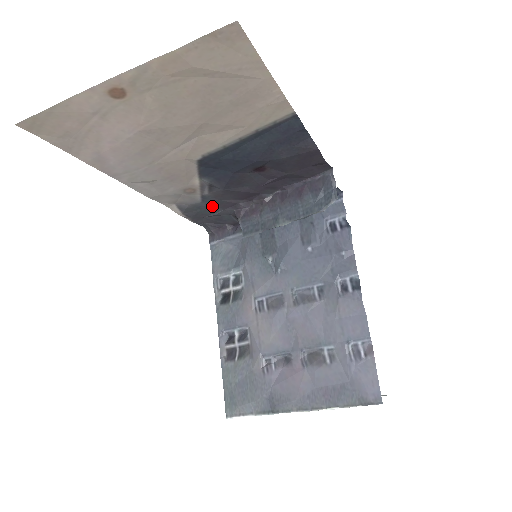
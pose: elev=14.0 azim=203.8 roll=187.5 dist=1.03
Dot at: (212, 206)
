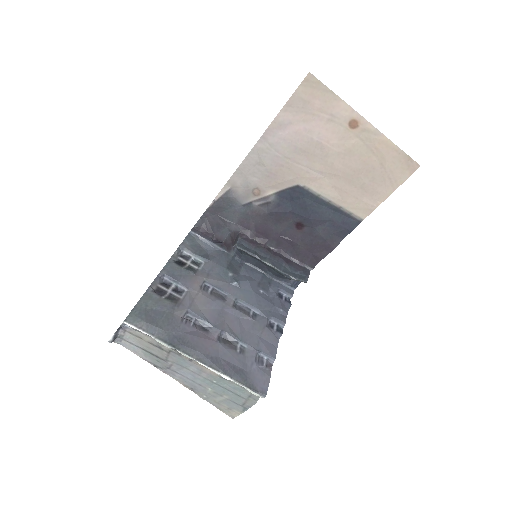
Dot at: (238, 214)
